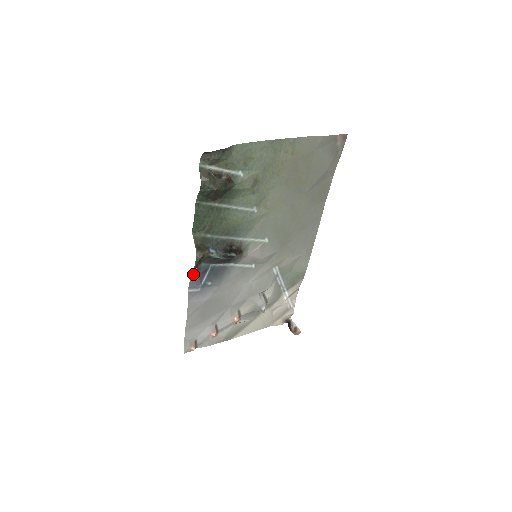
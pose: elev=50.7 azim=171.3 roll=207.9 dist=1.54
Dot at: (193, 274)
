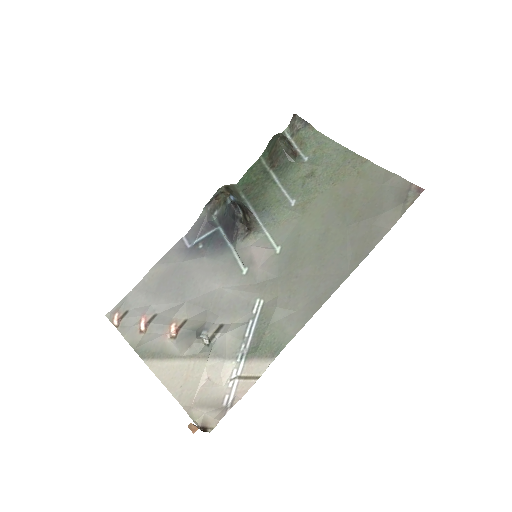
Dot at: (202, 217)
